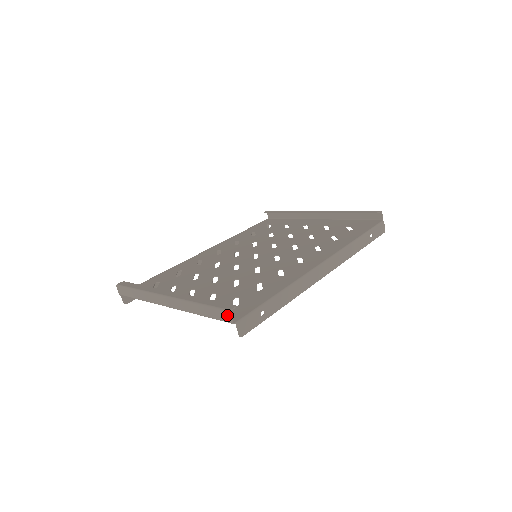
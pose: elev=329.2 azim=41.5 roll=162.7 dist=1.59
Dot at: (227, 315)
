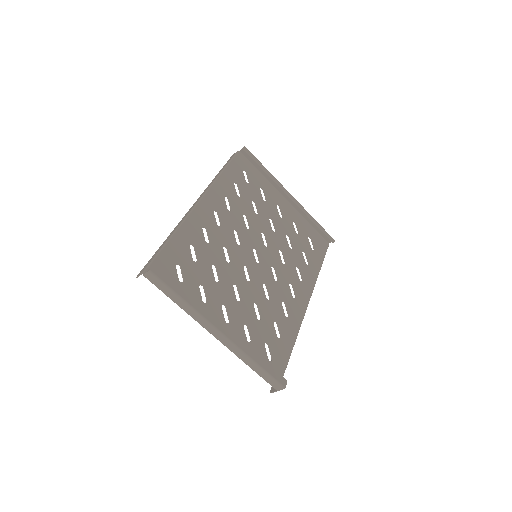
Dot at: (280, 388)
